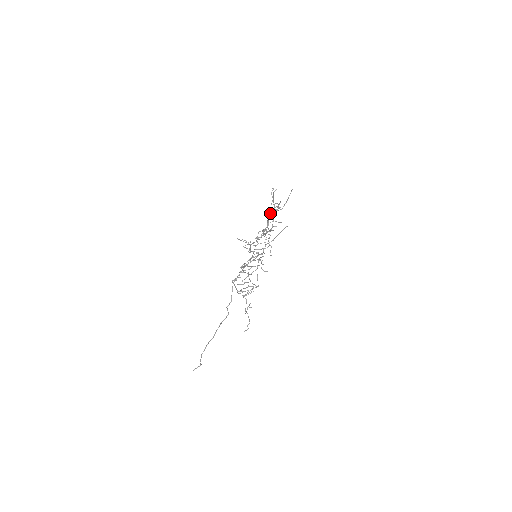
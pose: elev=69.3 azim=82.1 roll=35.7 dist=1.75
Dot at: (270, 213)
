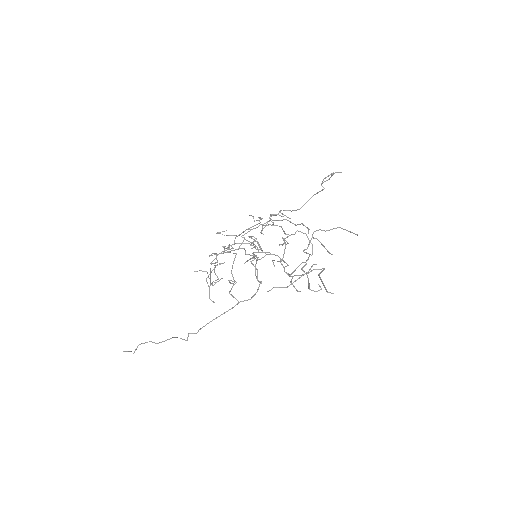
Dot at: (307, 253)
